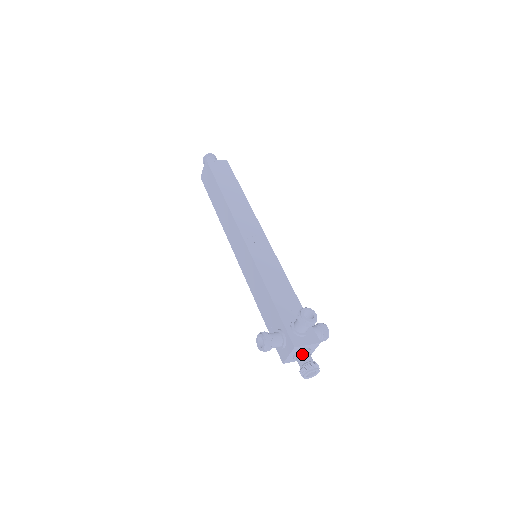
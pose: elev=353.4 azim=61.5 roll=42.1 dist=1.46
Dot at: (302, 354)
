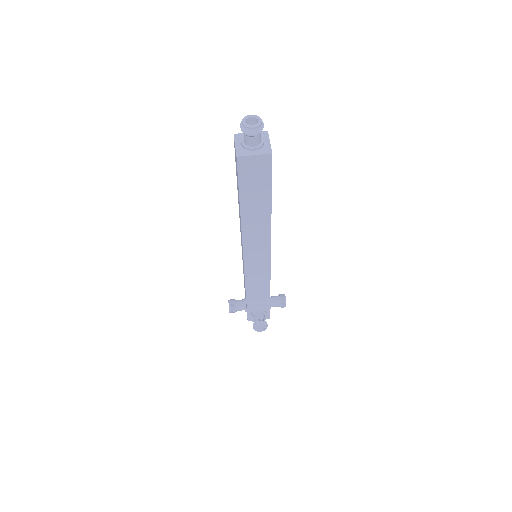
Dot at: occluded
